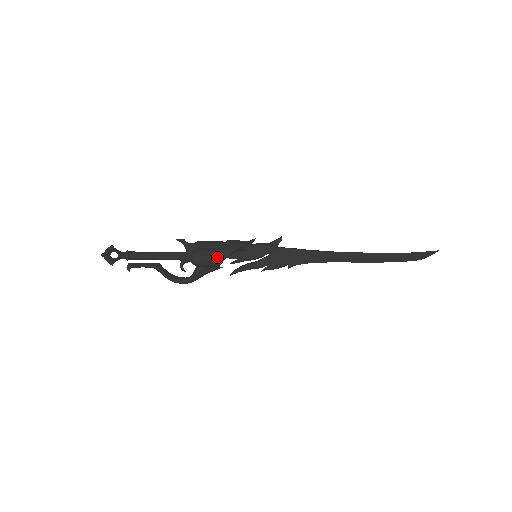
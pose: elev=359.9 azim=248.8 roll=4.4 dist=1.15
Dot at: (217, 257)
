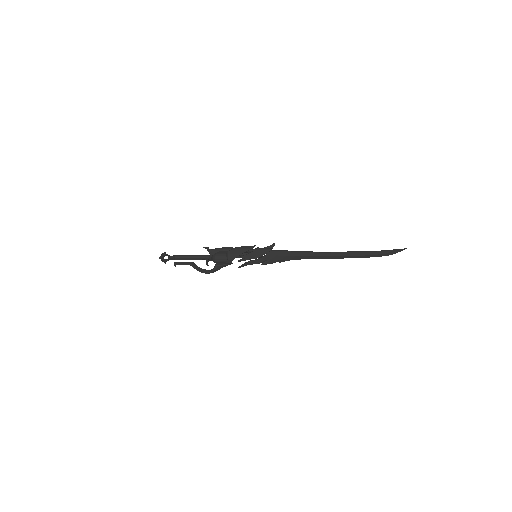
Dot at: (228, 259)
